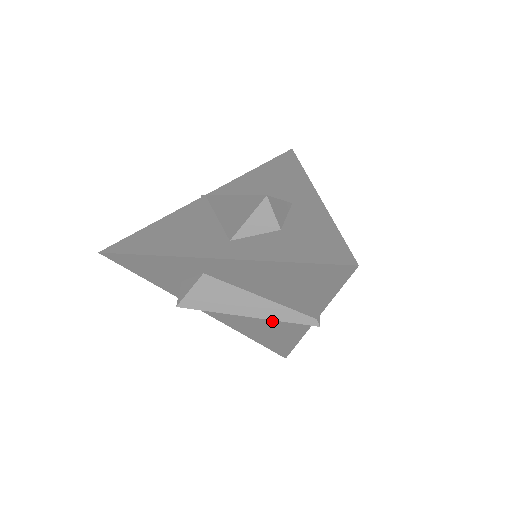
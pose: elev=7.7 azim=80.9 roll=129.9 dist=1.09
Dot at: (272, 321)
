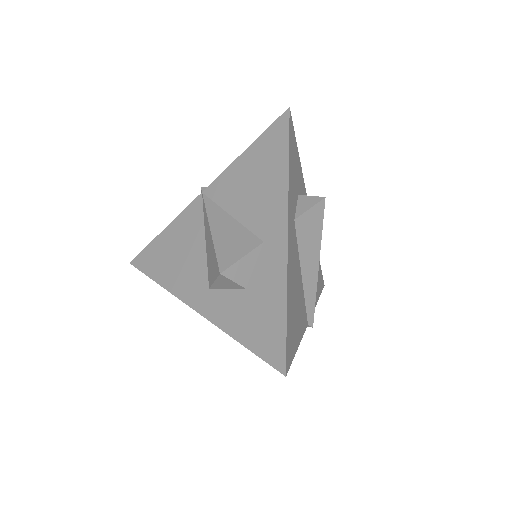
Dot at: occluded
